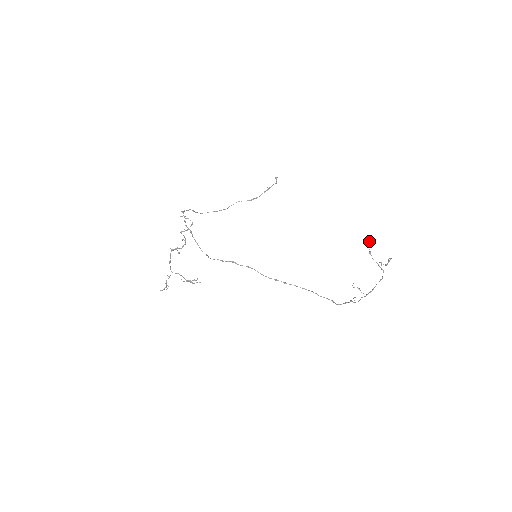
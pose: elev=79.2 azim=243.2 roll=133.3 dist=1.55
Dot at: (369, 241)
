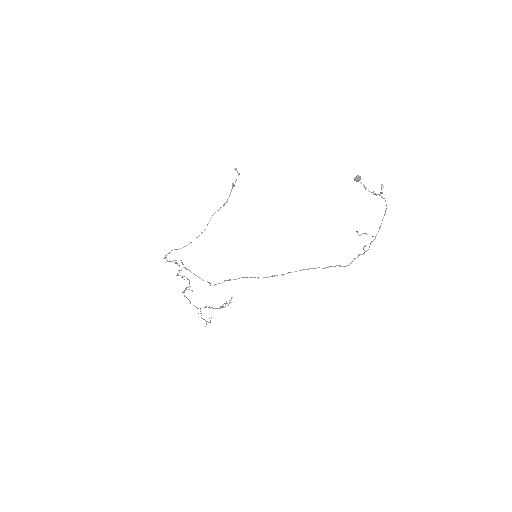
Dot at: (356, 176)
